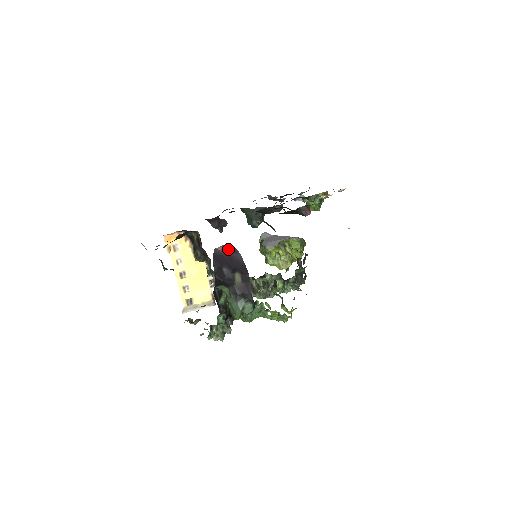
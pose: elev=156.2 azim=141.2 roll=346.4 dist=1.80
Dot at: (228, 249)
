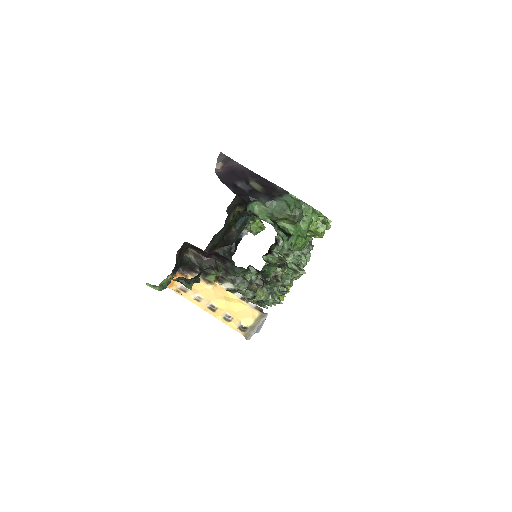
Dot at: (225, 165)
